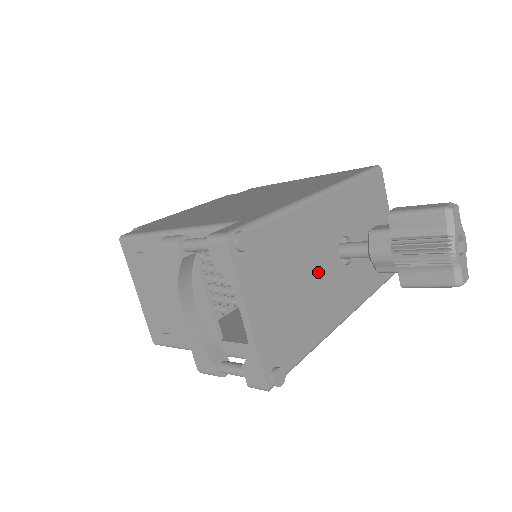
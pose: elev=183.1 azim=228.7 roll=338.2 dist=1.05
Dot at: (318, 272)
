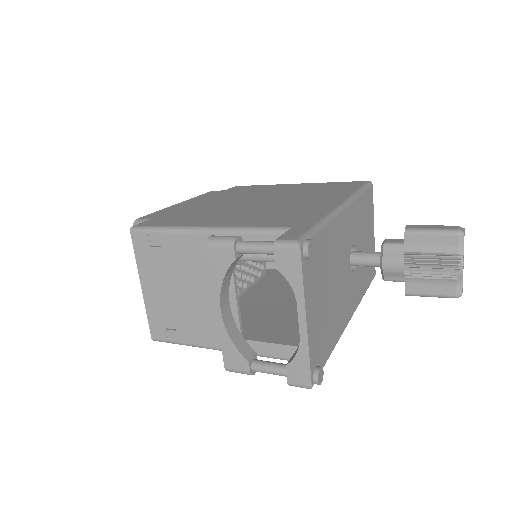
Dot at: (340, 278)
